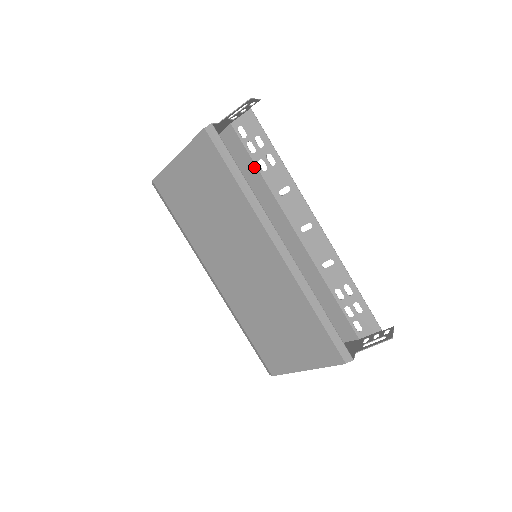
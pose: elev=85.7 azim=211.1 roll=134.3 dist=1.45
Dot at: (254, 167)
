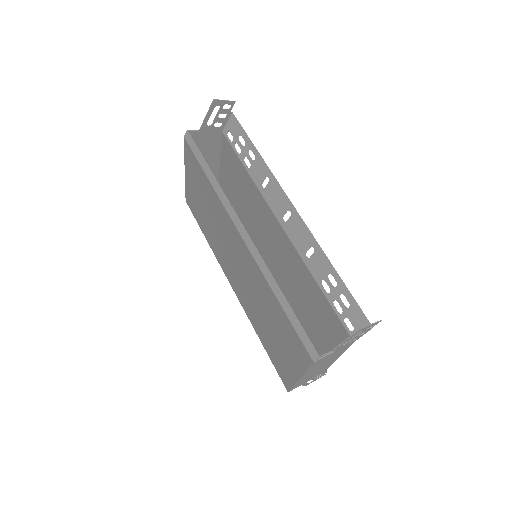
Dot at: (243, 167)
